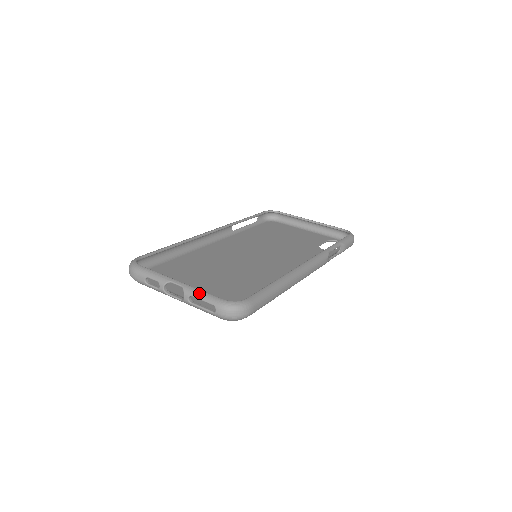
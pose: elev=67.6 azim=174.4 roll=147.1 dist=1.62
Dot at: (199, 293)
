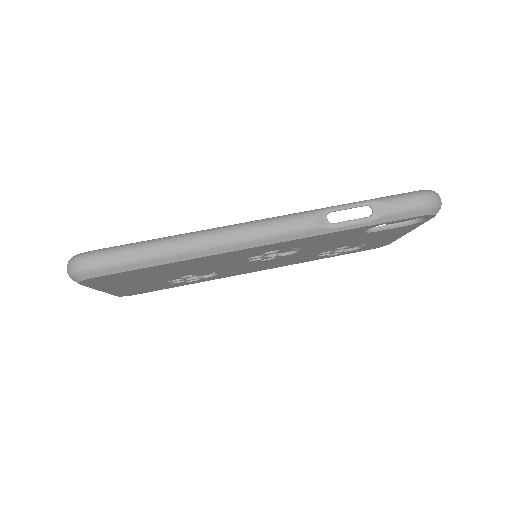
Dot at: occluded
